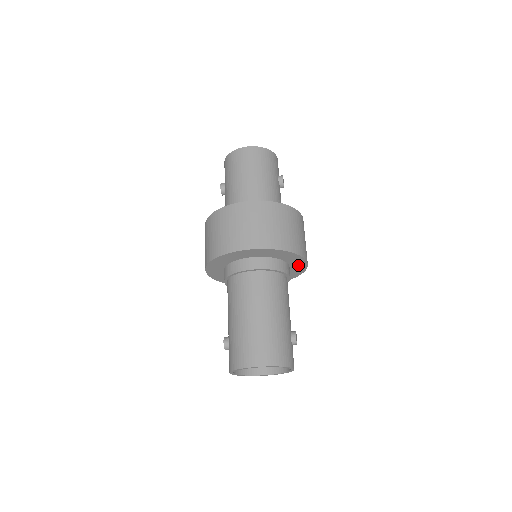
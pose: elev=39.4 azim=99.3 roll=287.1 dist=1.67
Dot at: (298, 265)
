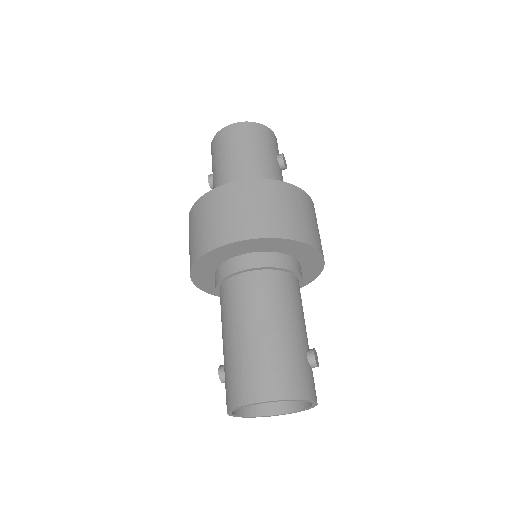
Dot at: (311, 260)
